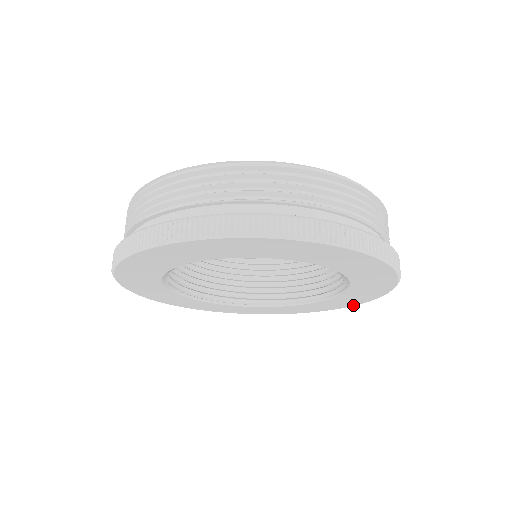
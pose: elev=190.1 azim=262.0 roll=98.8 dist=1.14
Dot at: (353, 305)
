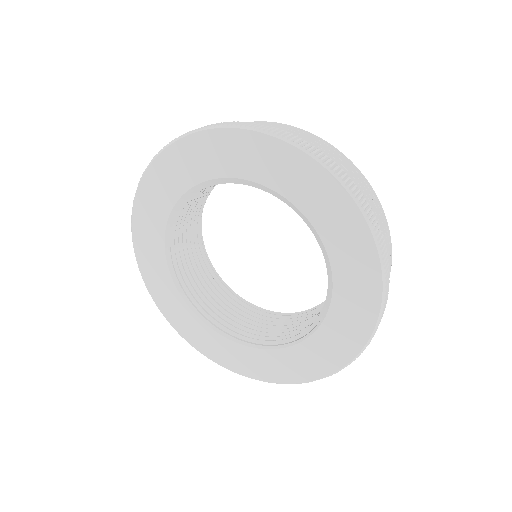
Dot at: (373, 325)
